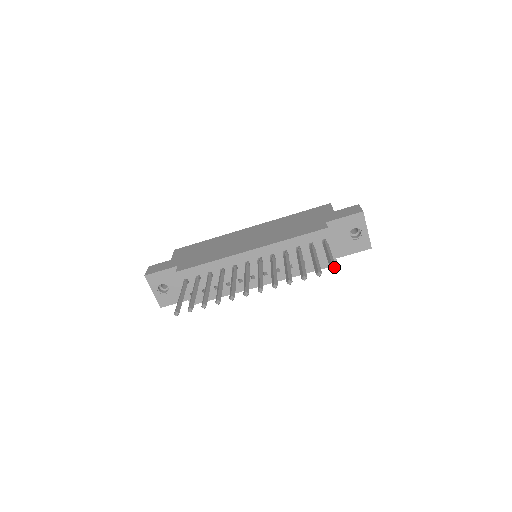
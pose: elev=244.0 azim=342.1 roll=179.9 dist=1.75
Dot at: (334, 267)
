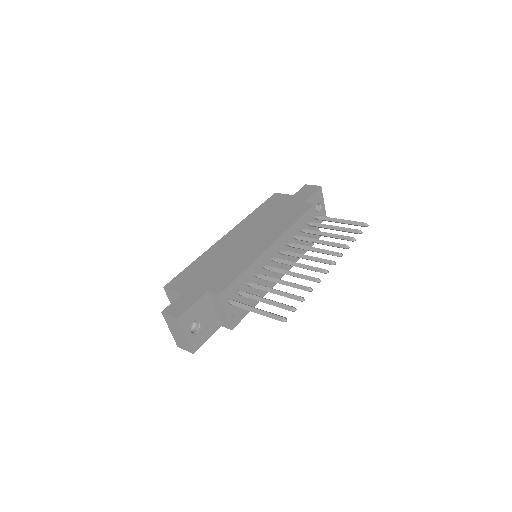
Dot at: (365, 223)
